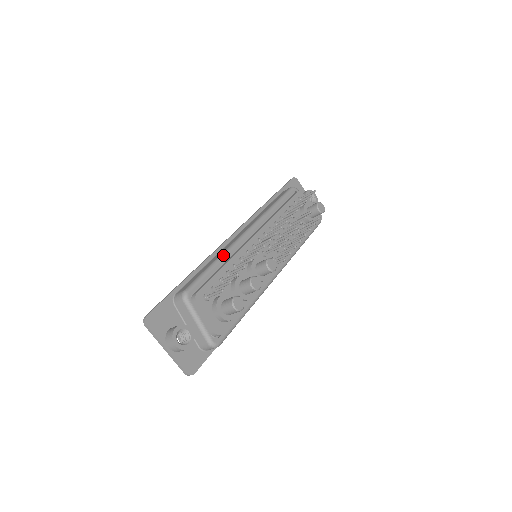
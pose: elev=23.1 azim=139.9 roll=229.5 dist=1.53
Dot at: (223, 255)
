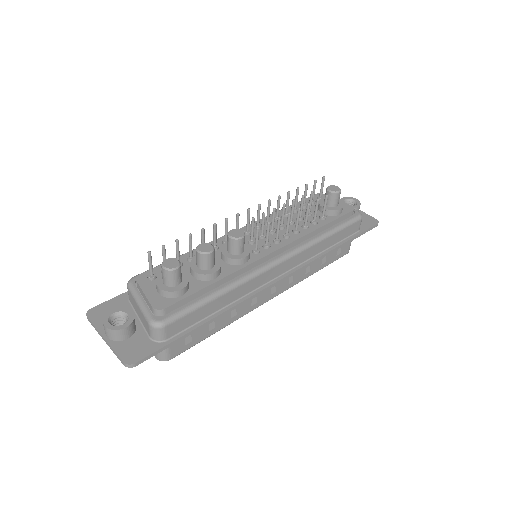
Dot at: occluded
